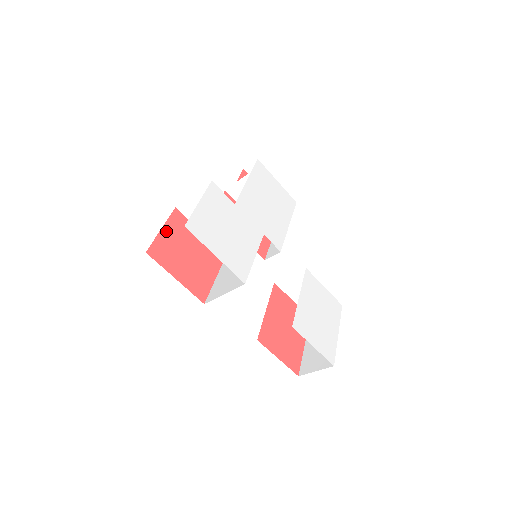
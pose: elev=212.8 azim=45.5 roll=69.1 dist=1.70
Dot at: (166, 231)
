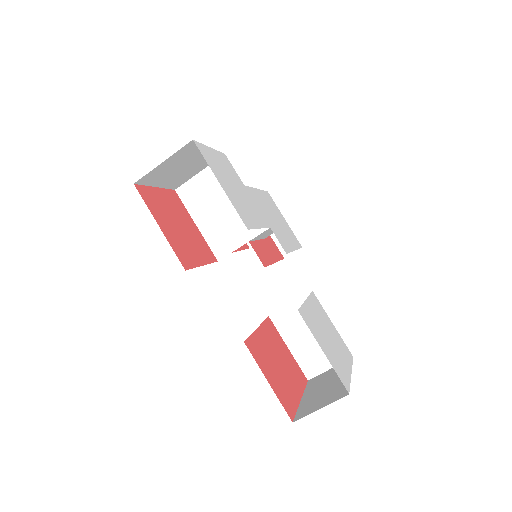
Dot at: (160, 193)
